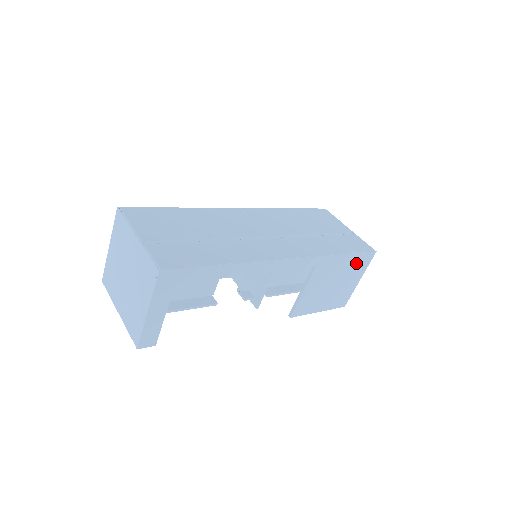
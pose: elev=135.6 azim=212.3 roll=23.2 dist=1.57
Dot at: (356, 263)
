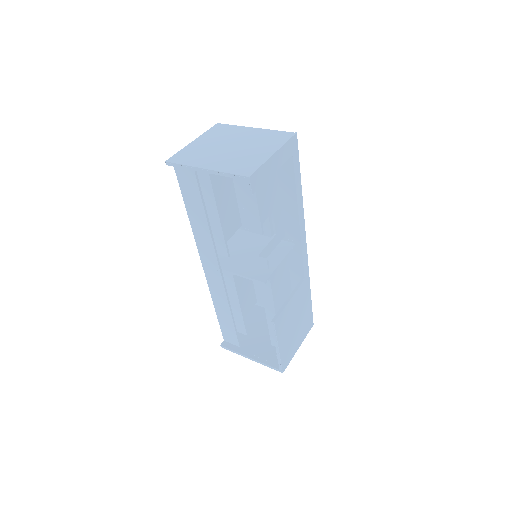
Dot at: (307, 319)
